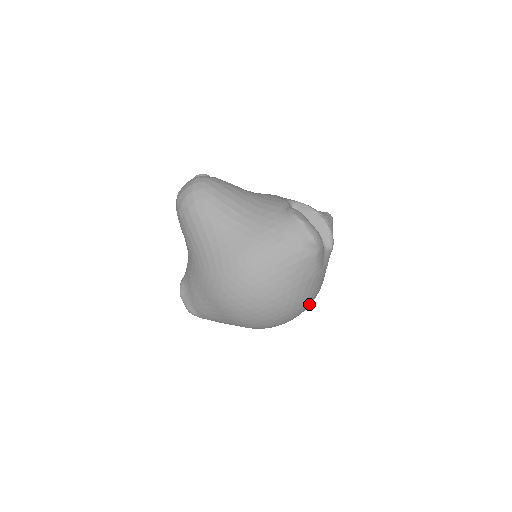
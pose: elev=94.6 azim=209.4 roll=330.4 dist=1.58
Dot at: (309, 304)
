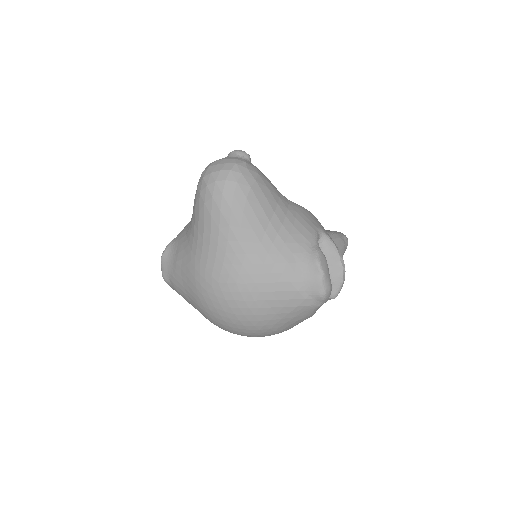
Dot at: occluded
